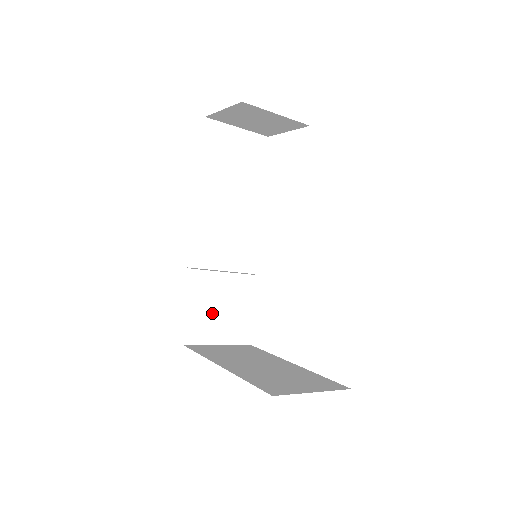
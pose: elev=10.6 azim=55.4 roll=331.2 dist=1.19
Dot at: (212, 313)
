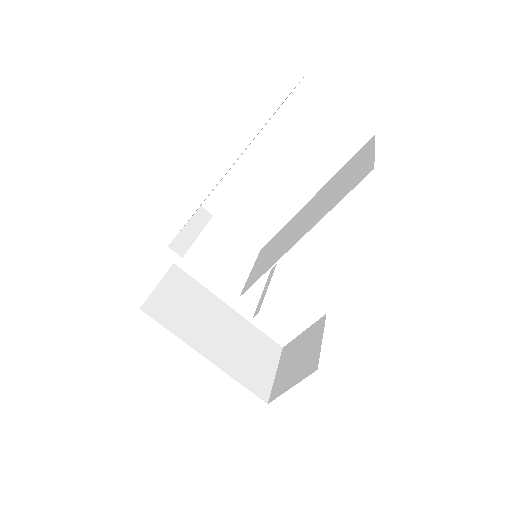
Dot at: occluded
